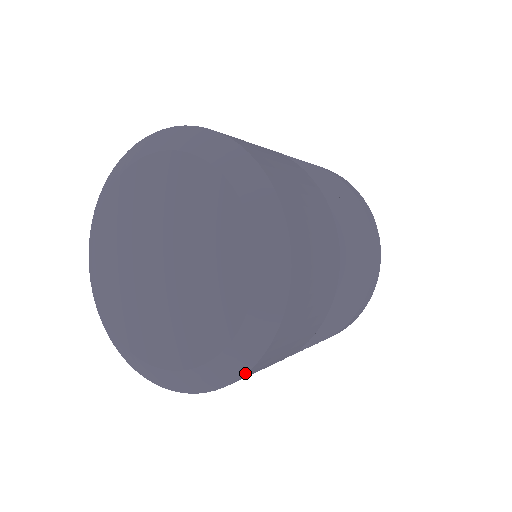
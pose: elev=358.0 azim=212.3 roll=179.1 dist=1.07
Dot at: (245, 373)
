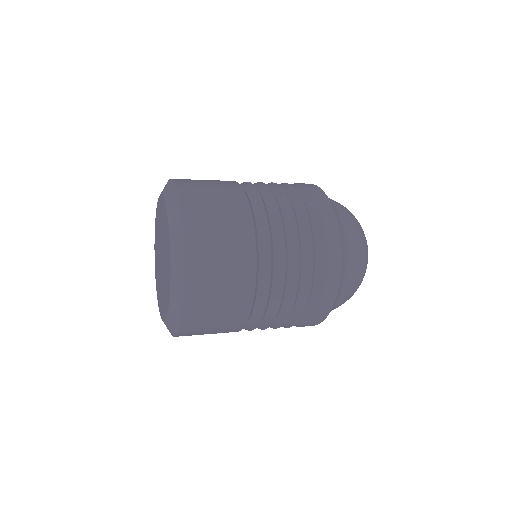
Dot at: occluded
